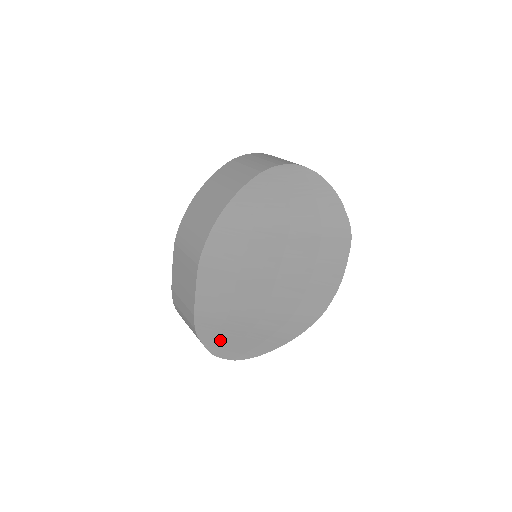
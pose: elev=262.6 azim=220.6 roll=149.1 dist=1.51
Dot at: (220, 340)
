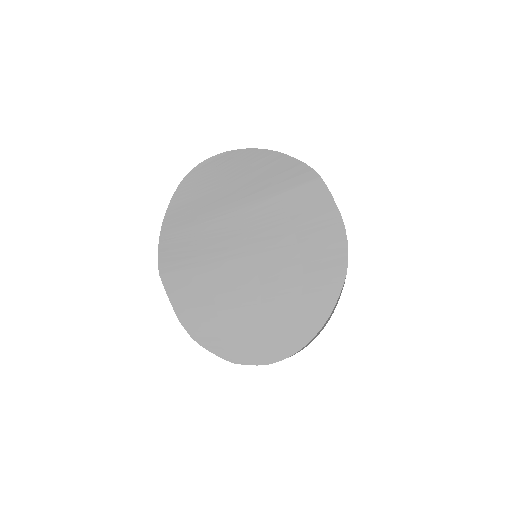
Dot at: (229, 343)
